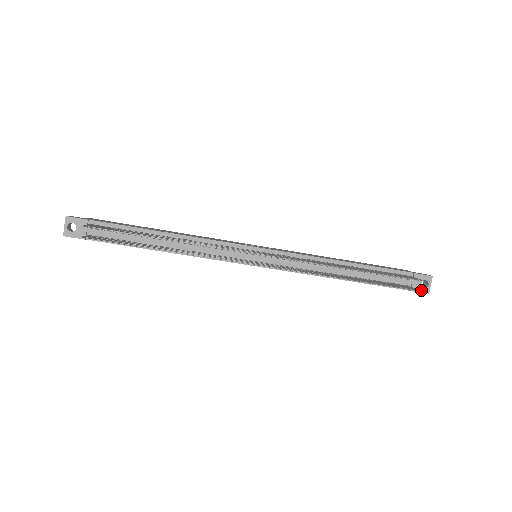
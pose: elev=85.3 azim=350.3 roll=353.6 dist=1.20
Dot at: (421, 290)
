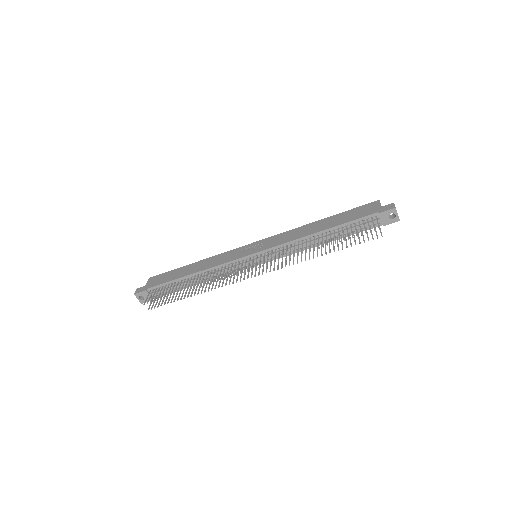
Dot at: (391, 222)
